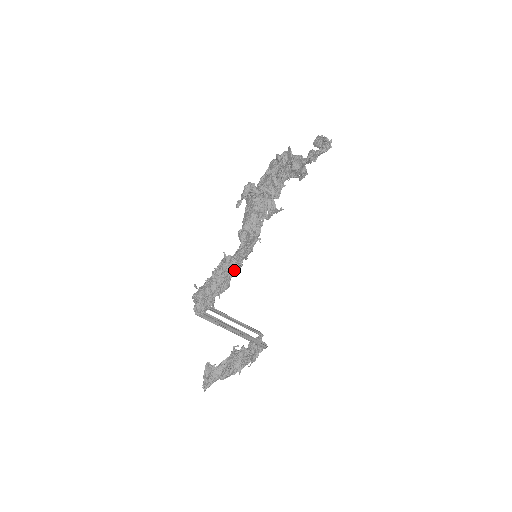
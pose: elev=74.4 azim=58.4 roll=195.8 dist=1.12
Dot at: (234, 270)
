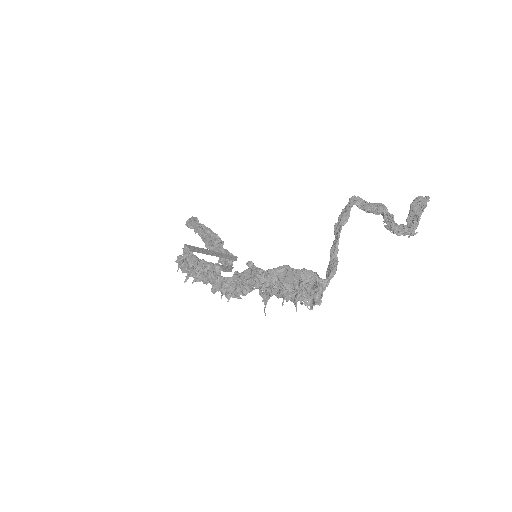
Dot at: (213, 285)
